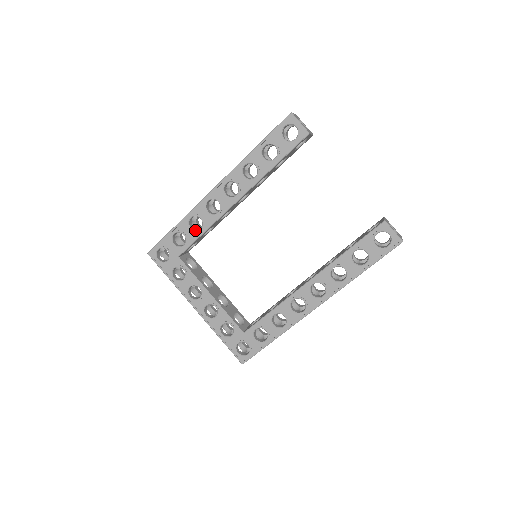
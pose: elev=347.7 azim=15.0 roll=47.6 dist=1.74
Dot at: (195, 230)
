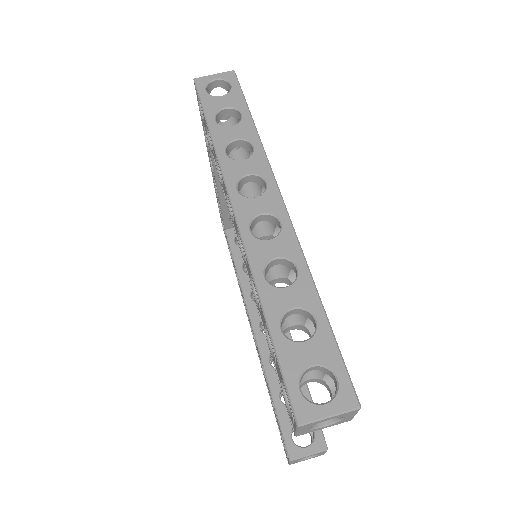
Dot at: occluded
